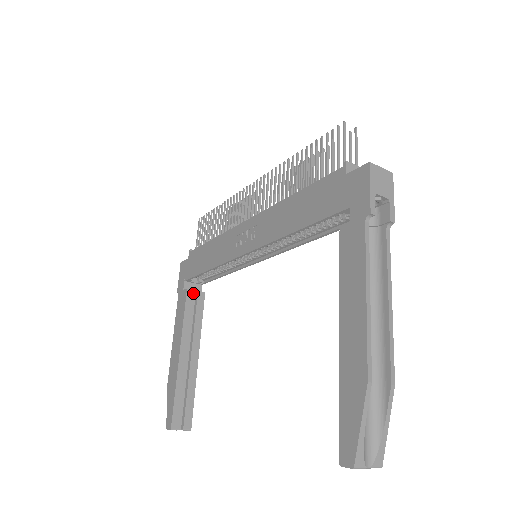
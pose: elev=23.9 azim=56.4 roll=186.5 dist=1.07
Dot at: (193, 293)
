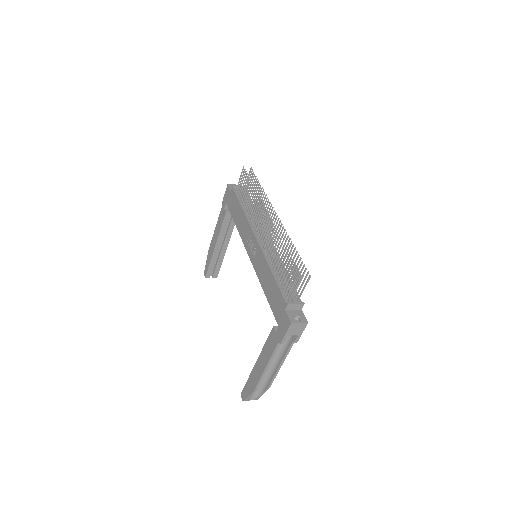
Dot at: (230, 214)
